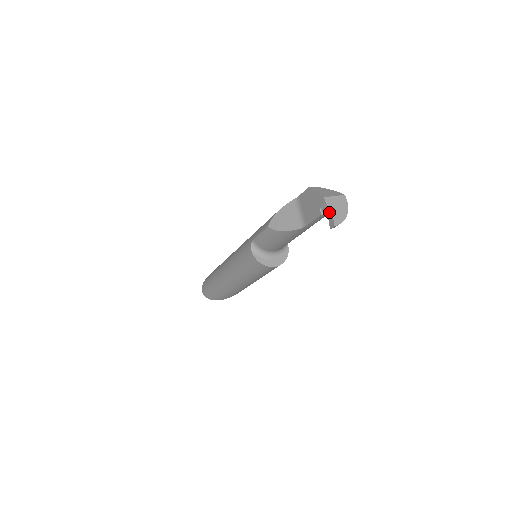
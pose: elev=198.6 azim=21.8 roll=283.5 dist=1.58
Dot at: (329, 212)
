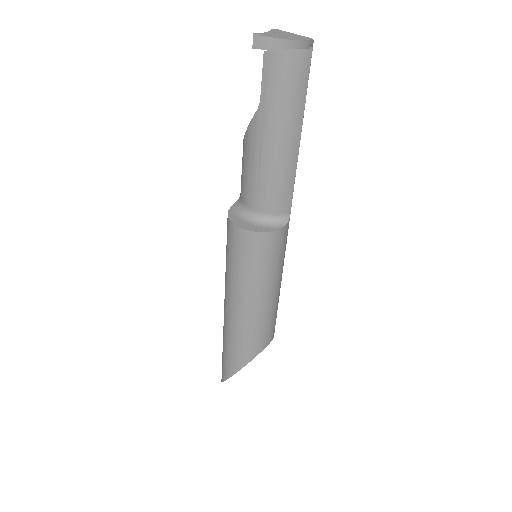
Dot at: occluded
